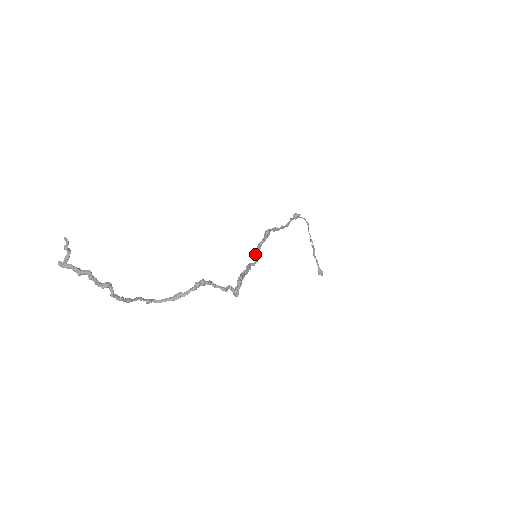
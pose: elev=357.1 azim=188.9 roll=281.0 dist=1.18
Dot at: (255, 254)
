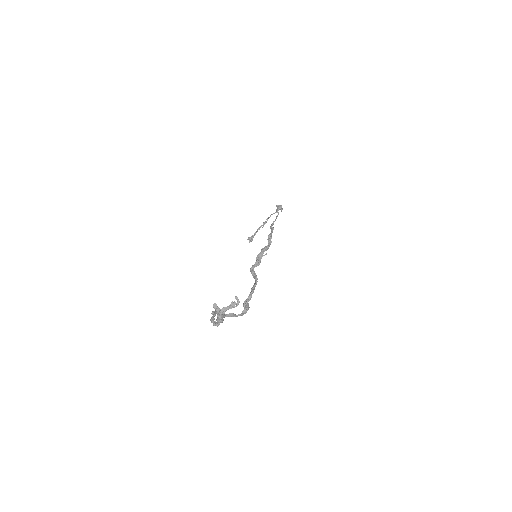
Dot at: (258, 257)
